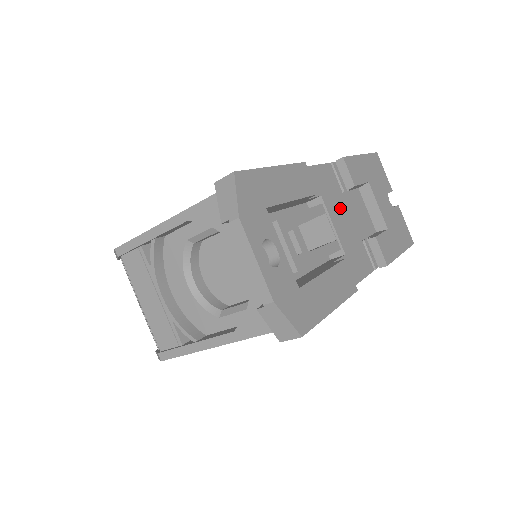
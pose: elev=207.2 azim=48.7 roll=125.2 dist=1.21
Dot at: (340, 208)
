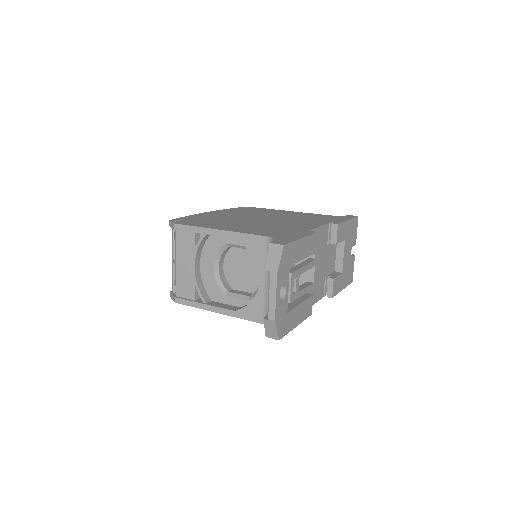
Dot at: (322, 256)
